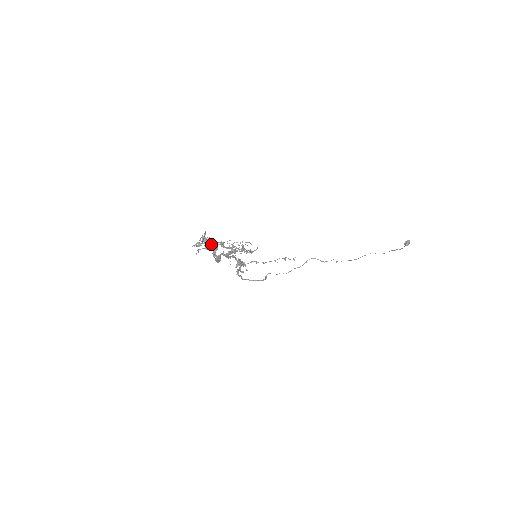
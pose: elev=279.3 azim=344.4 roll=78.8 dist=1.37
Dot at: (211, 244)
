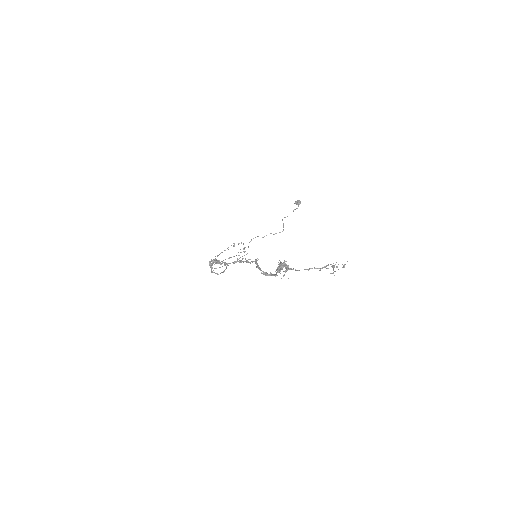
Dot at: (287, 267)
